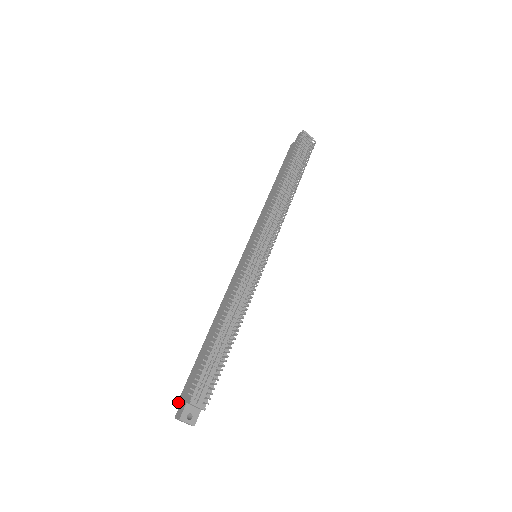
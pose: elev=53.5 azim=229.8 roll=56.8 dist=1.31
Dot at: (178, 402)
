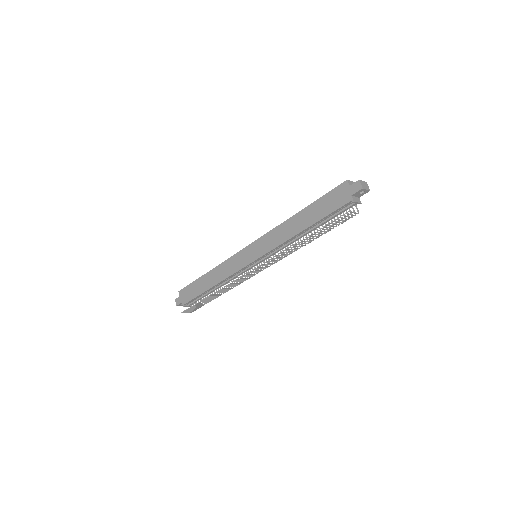
Dot at: (179, 292)
